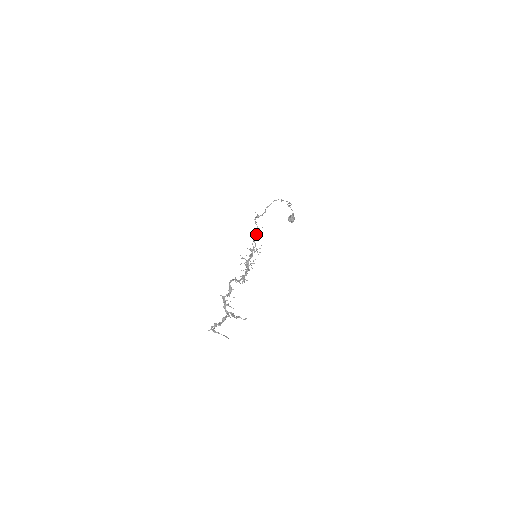
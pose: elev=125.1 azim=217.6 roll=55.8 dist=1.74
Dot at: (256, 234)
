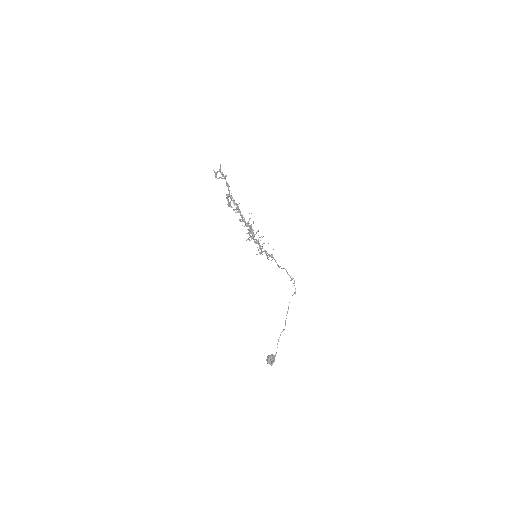
Dot at: (266, 252)
